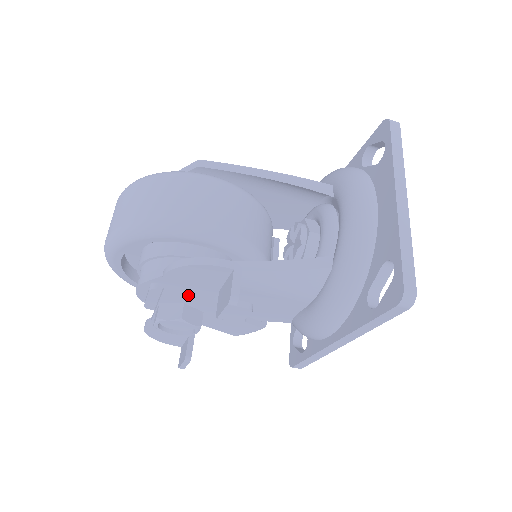
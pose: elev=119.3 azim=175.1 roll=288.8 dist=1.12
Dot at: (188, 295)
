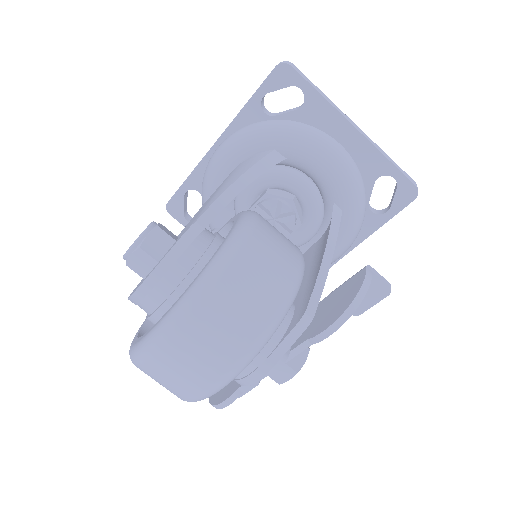
Dot at: occluded
